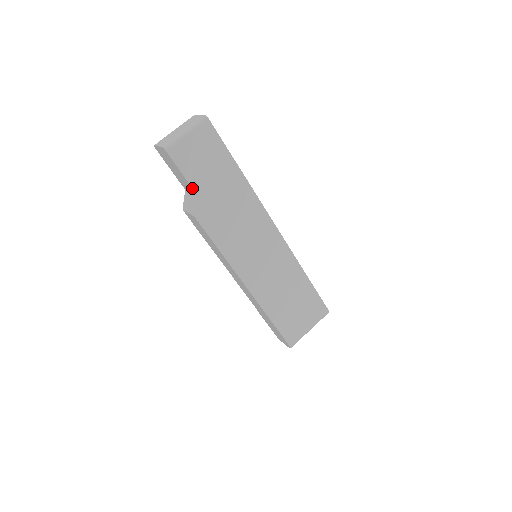
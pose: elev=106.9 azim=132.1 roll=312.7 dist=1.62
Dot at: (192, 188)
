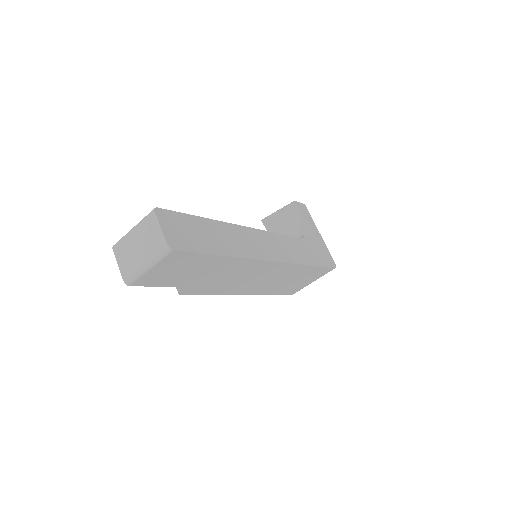
Dot at: occluded
